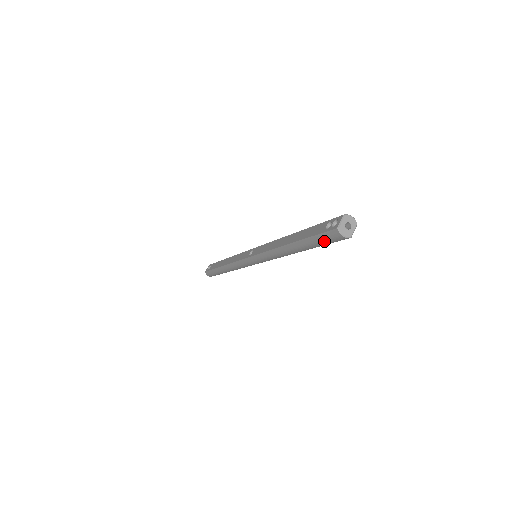
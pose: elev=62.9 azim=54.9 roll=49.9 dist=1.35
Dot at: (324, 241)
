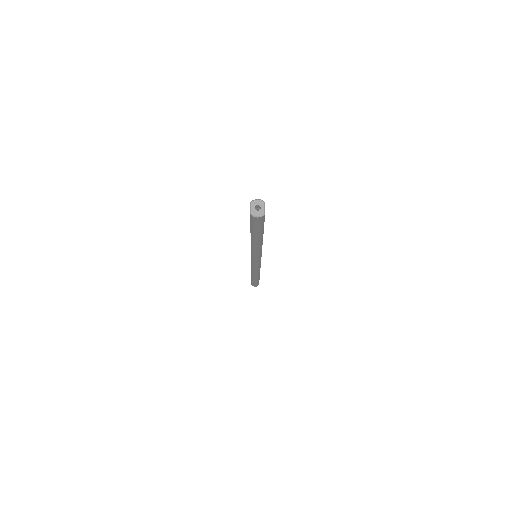
Dot at: (257, 226)
